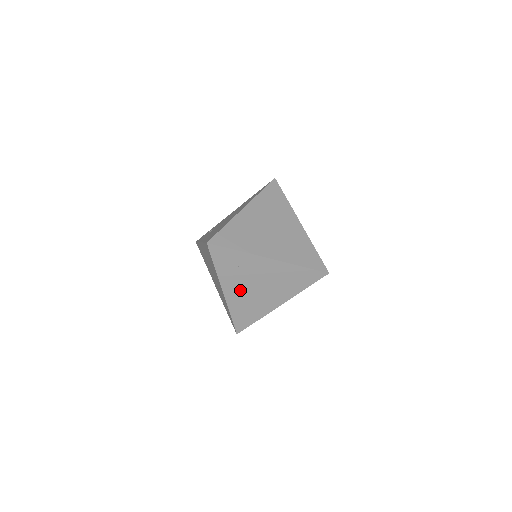
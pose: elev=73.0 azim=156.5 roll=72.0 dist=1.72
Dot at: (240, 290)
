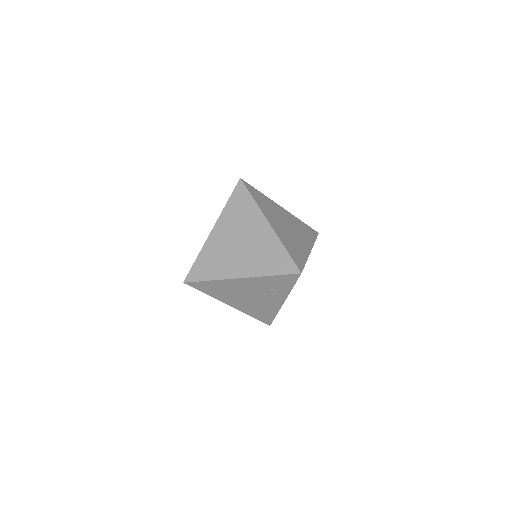
Dot at: (225, 237)
